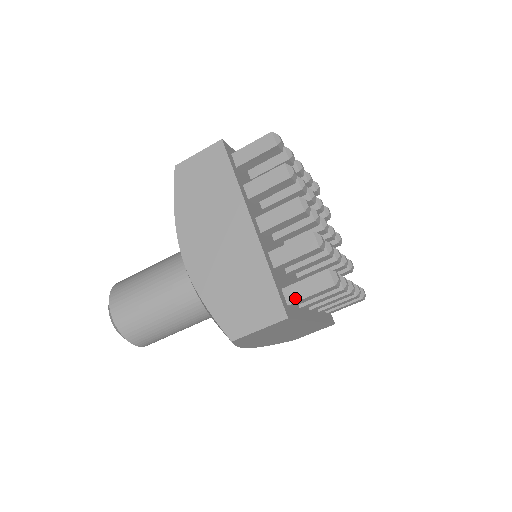
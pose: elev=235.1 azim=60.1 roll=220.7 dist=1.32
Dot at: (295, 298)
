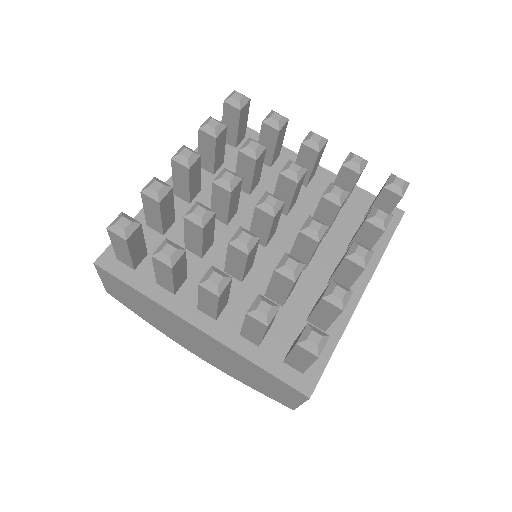
Dot at: (301, 368)
